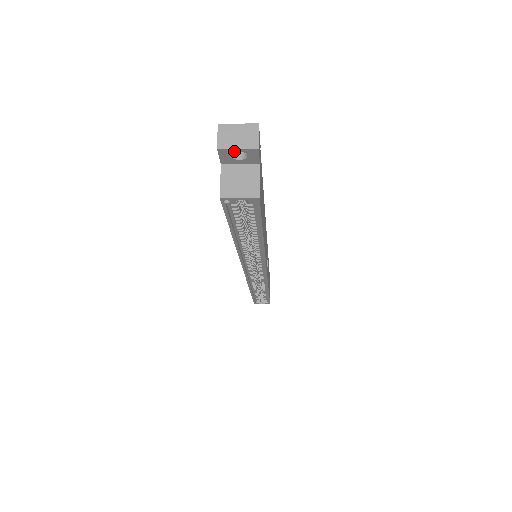
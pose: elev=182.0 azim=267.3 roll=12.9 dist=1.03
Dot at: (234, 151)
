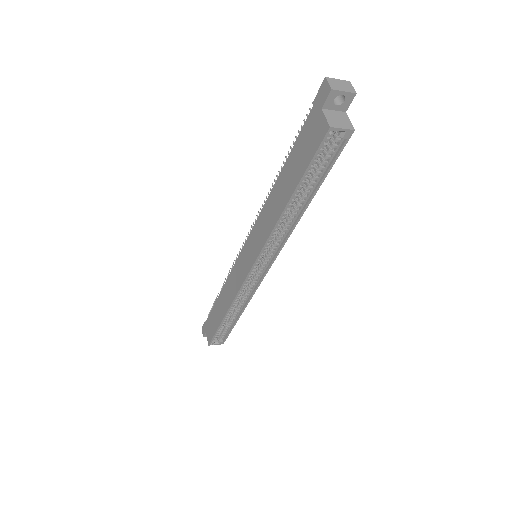
Dot at: (340, 94)
